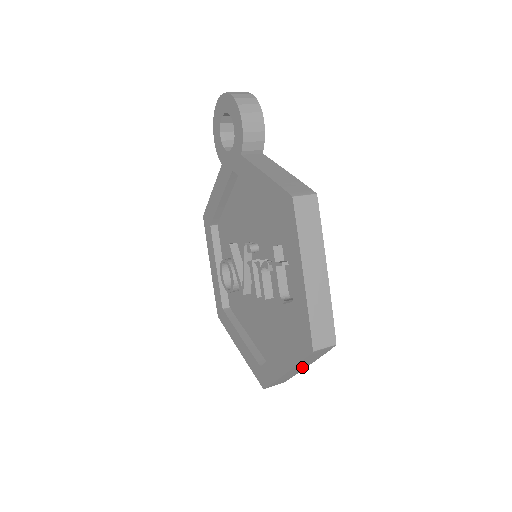
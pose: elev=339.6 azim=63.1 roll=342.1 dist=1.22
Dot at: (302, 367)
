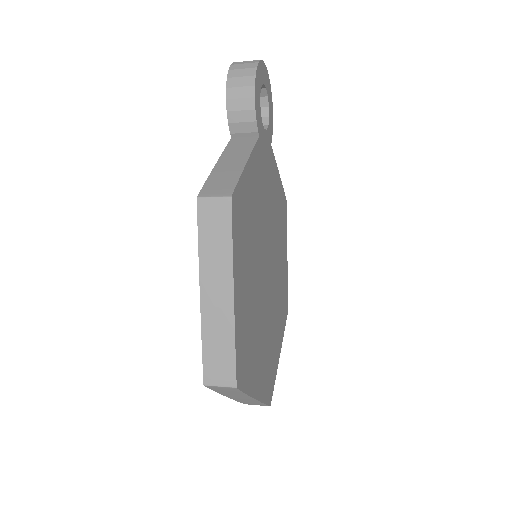
Dot at: (245, 397)
